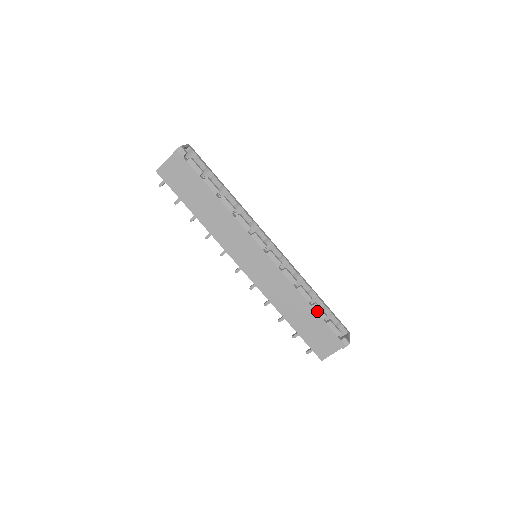
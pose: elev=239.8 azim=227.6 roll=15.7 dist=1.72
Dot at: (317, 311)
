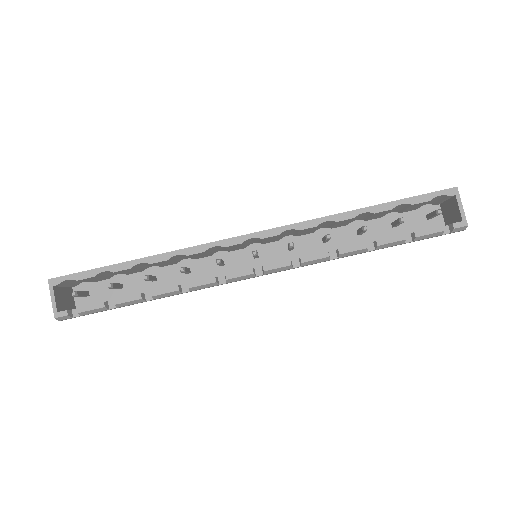
Dot at: (388, 246)
